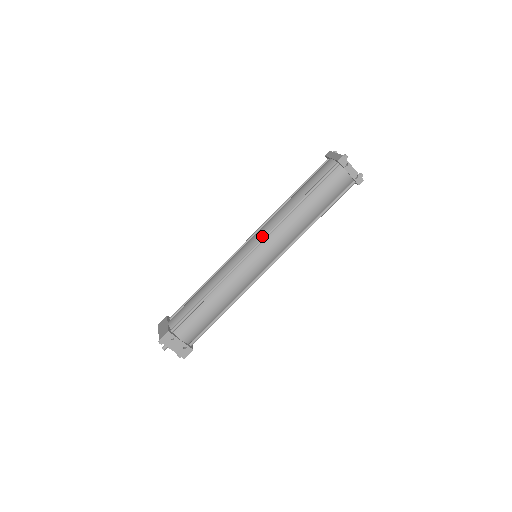
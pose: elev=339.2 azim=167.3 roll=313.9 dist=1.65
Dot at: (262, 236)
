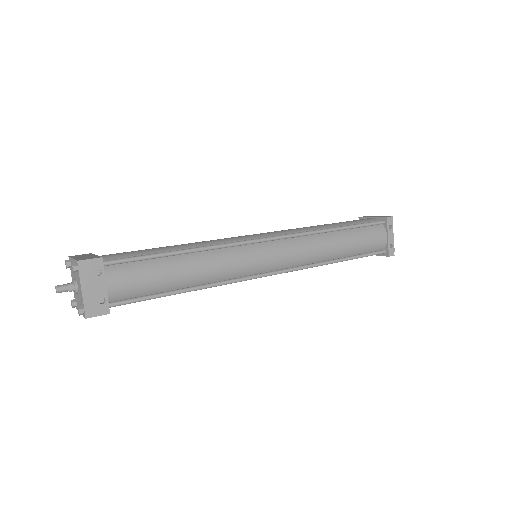
Dot at: (282, 234)
